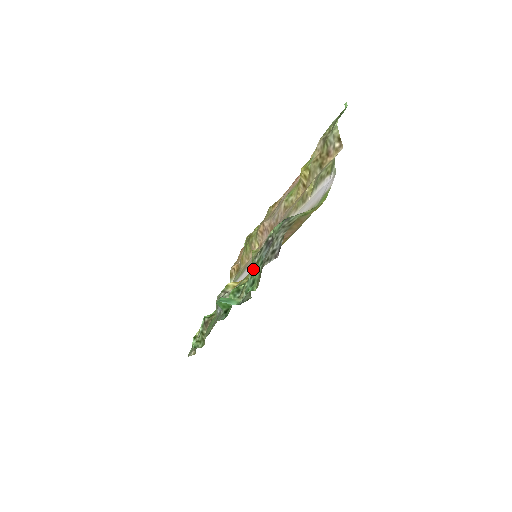
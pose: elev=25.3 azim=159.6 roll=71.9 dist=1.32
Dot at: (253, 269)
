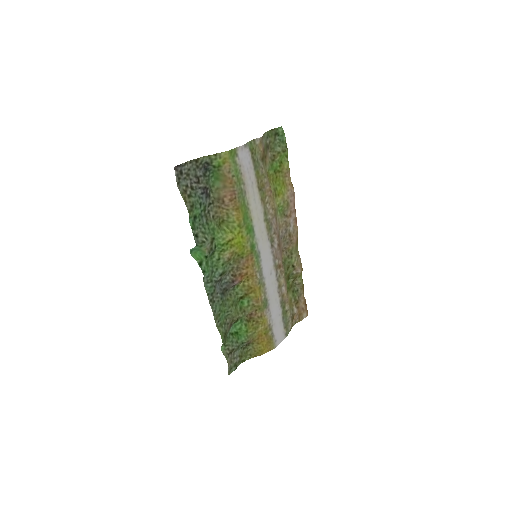
Dot at: (203, 216)
